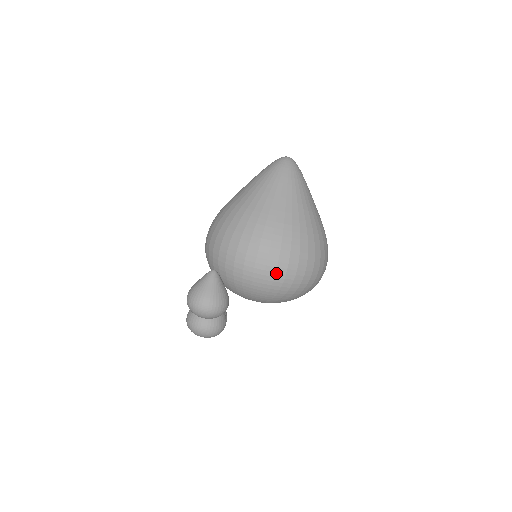
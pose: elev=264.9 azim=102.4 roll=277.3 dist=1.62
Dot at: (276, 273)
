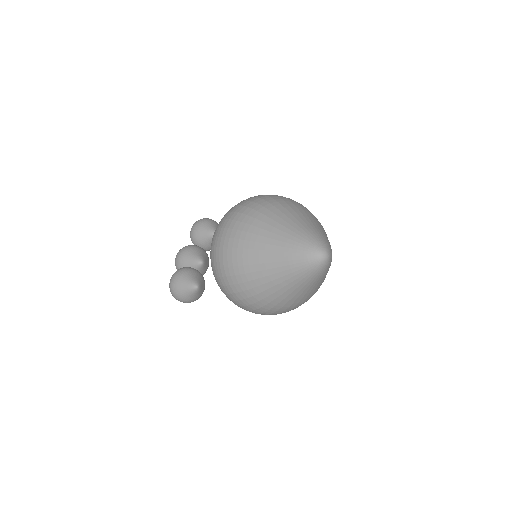
Dot at: occluded
